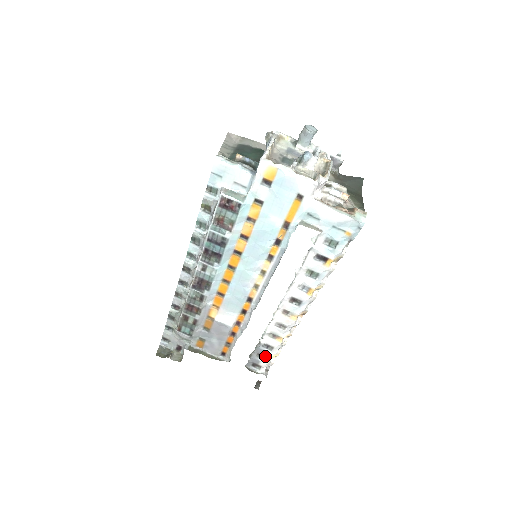
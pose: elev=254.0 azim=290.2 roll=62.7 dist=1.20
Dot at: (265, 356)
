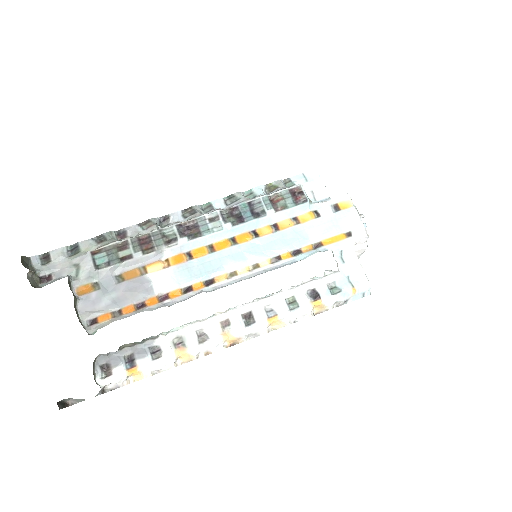
Dot at: (136, 362)
